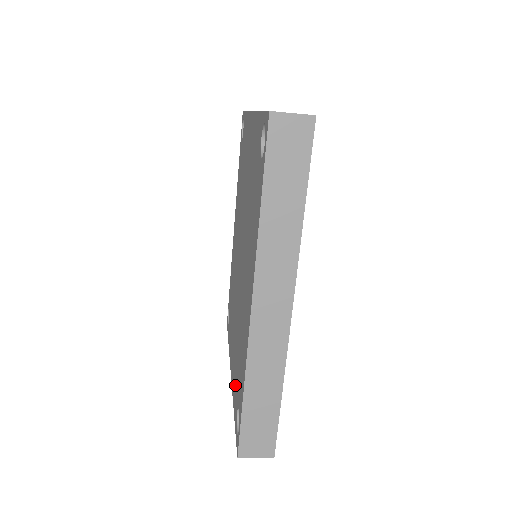
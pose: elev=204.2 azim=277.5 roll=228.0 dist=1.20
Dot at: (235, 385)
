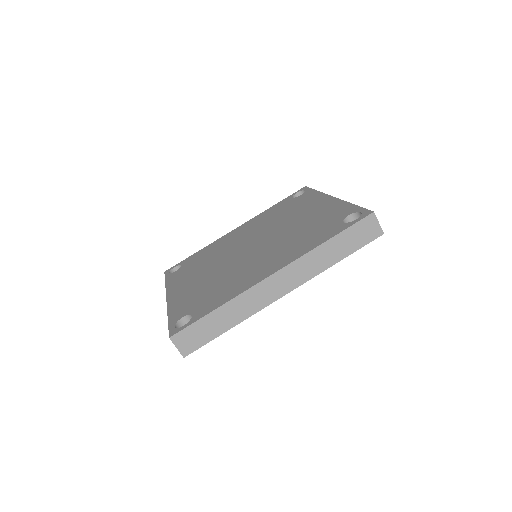
Dot at: (185, 304)
